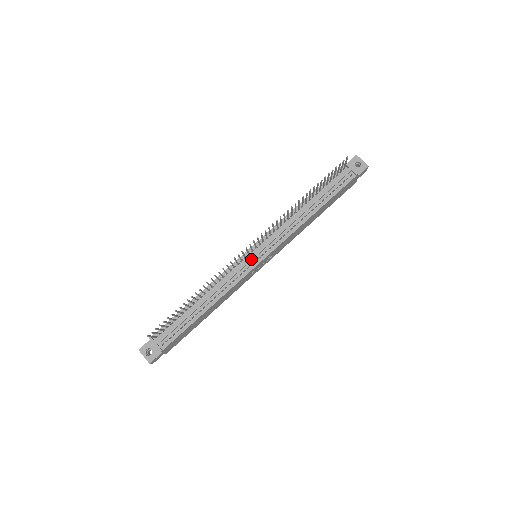
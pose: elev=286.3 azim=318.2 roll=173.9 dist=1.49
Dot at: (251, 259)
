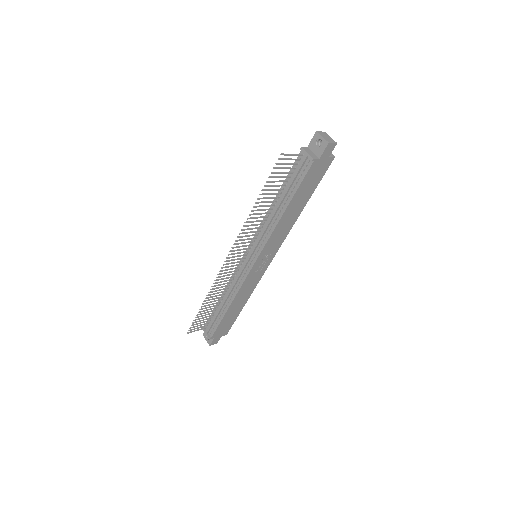
Dot at: (246, 263)
